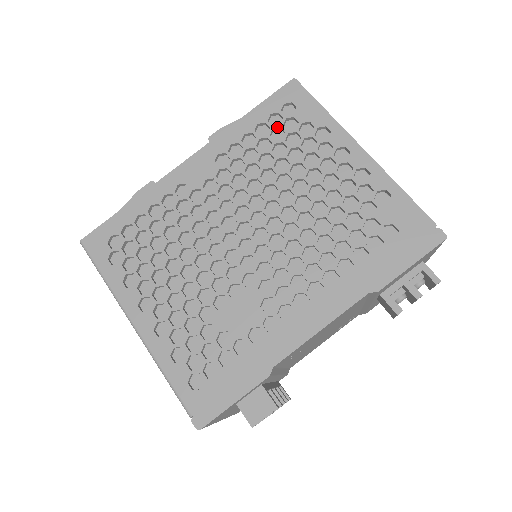
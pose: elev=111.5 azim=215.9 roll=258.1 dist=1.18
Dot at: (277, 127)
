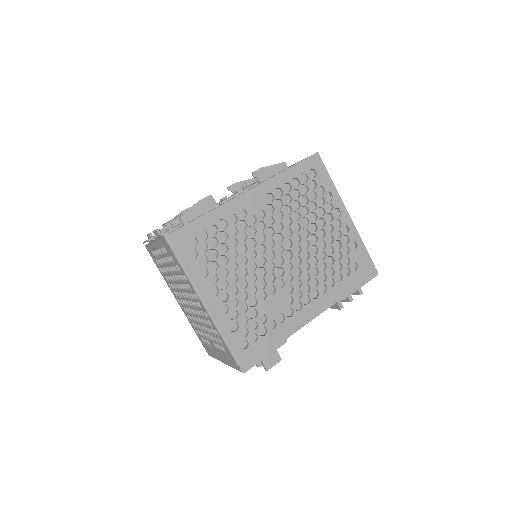
Dot at: (305, 184)
